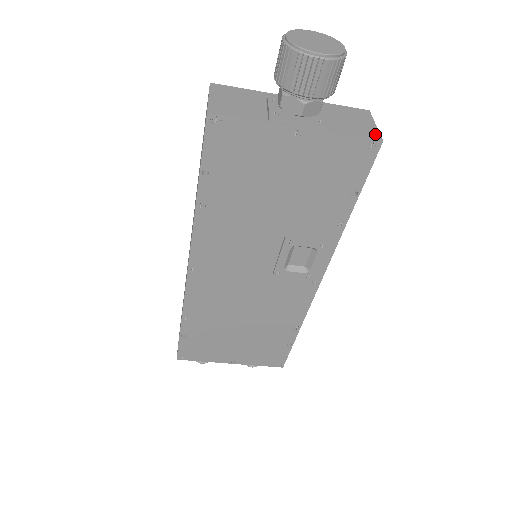
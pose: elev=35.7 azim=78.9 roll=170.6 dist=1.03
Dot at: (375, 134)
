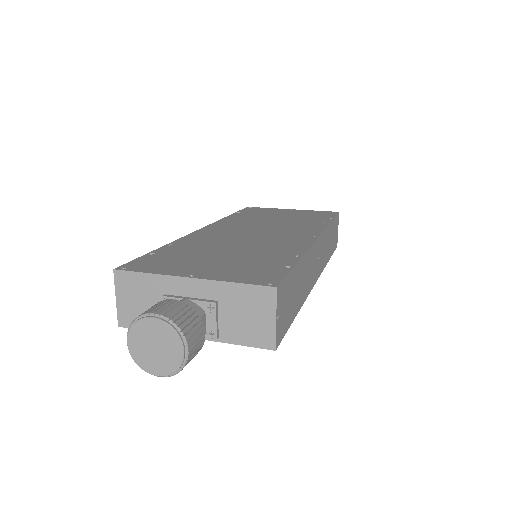
Dot at: (270, 339)
